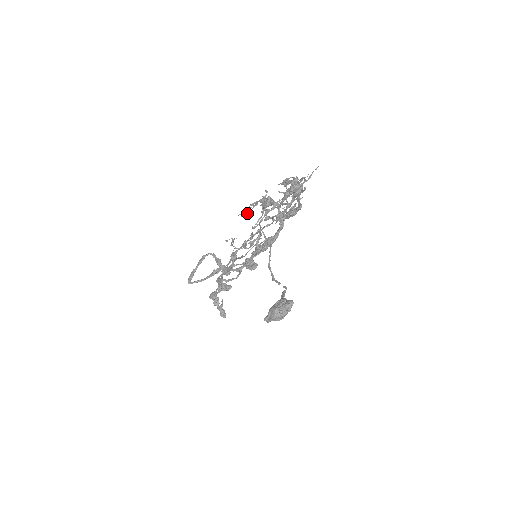
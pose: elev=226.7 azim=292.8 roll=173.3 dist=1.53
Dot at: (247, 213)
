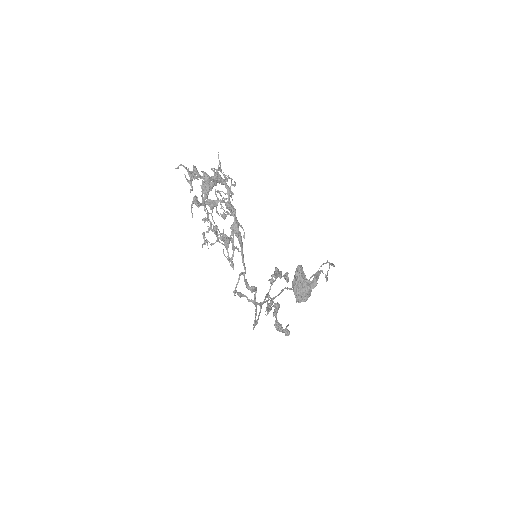
Dot at: occluded
